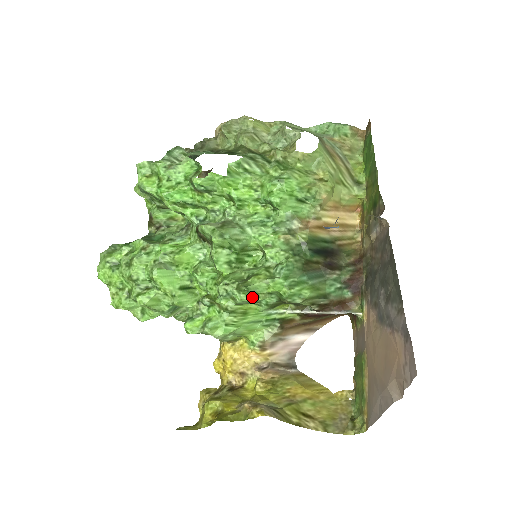
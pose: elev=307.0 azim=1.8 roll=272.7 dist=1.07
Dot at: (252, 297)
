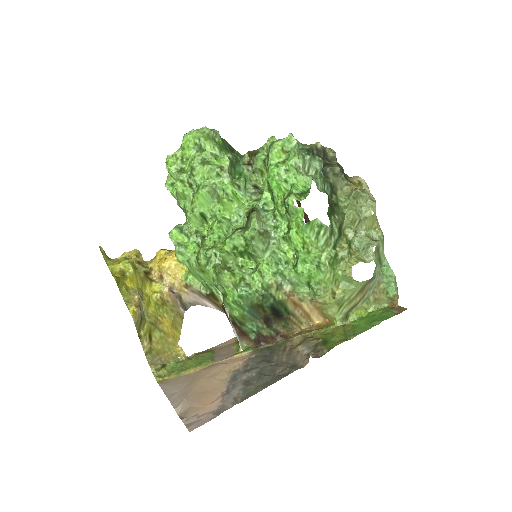
Dot at: (214, 277)
